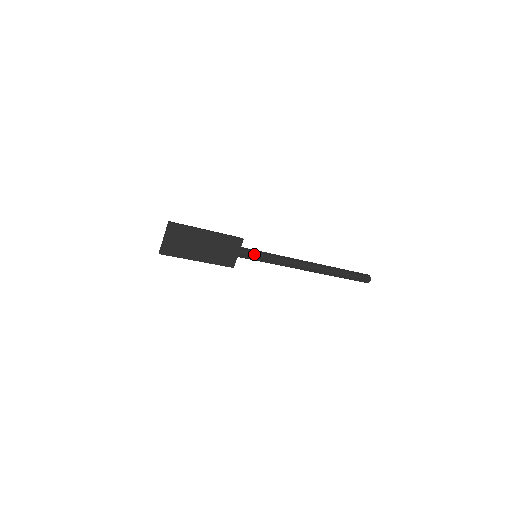
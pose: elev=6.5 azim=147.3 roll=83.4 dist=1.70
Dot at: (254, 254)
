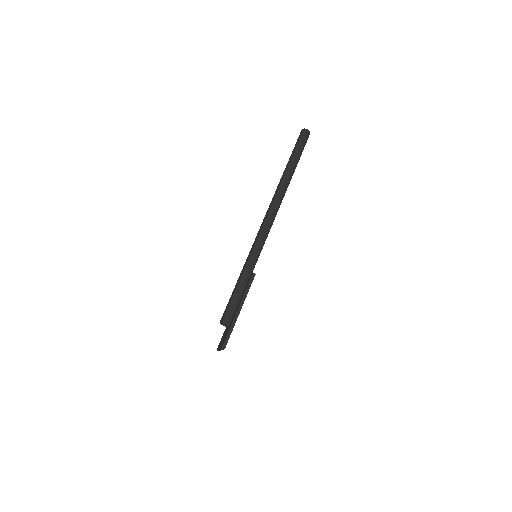
Dot at: (257, 260)
